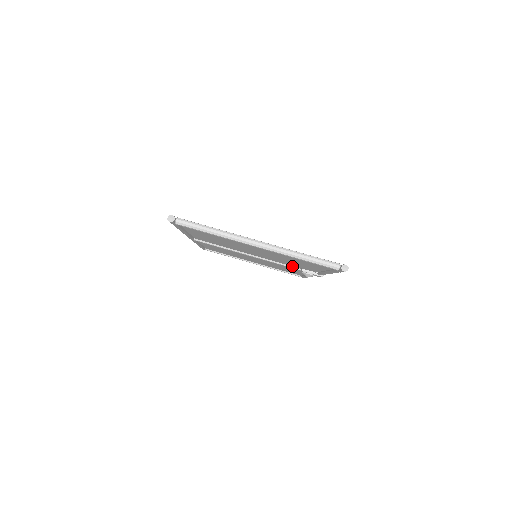
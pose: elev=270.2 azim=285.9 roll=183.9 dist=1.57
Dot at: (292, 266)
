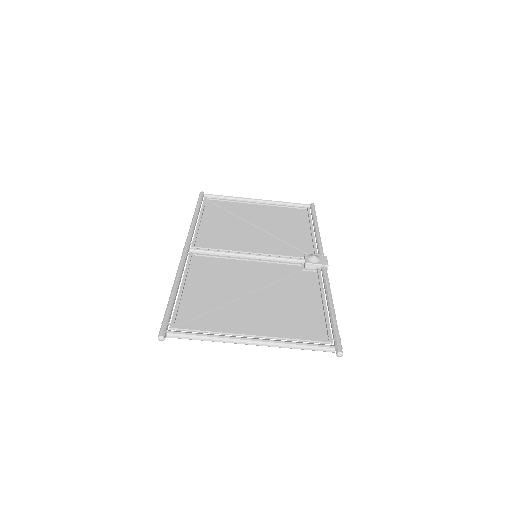
Dot at: (294, 263)
